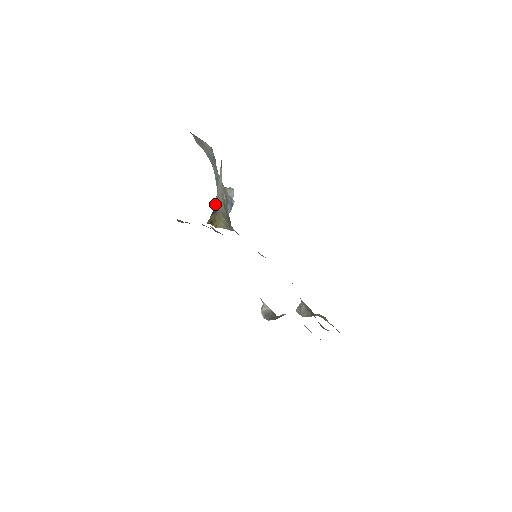
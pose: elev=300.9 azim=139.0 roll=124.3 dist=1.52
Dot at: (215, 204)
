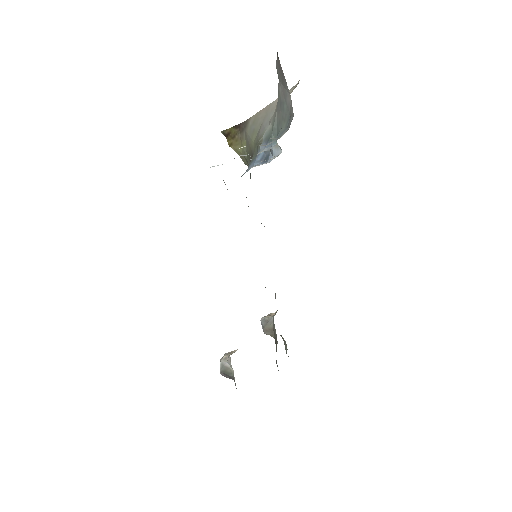
Dot at: (246, 120)
